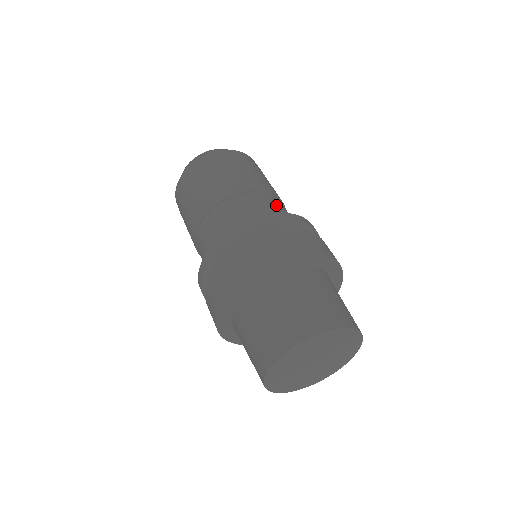
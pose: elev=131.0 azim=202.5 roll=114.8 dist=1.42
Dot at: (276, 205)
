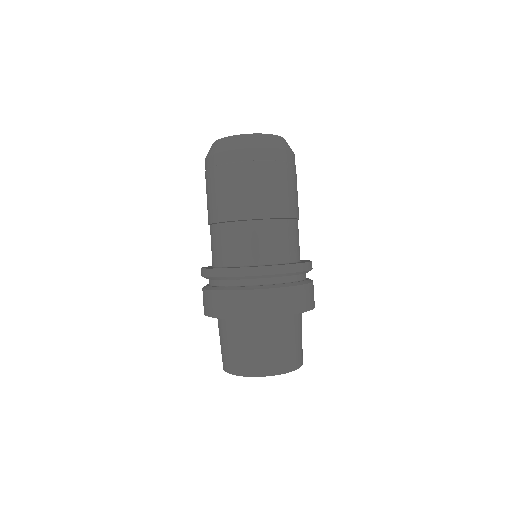
Dot at: occluded
